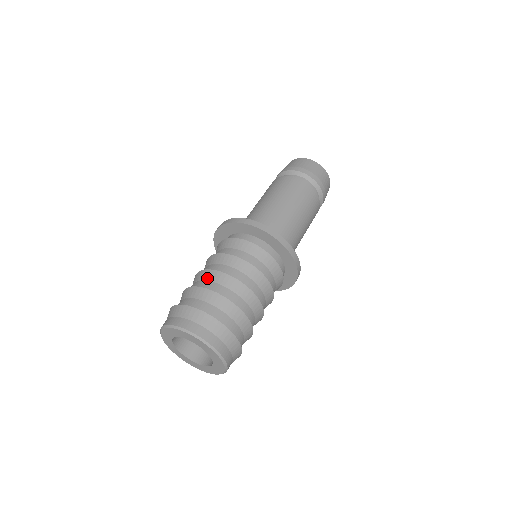
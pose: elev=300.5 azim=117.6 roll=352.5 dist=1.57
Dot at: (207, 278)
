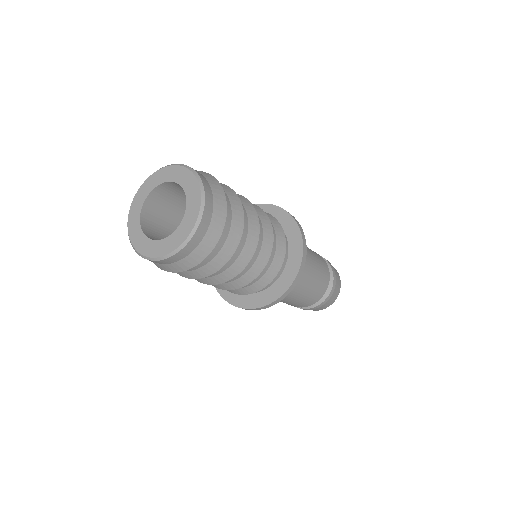
Dot at: (244, 202)
